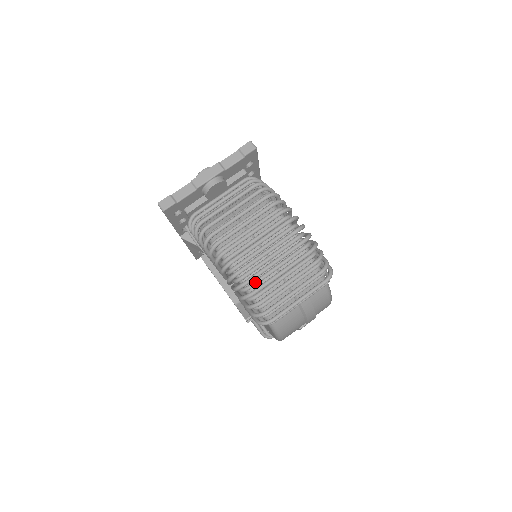
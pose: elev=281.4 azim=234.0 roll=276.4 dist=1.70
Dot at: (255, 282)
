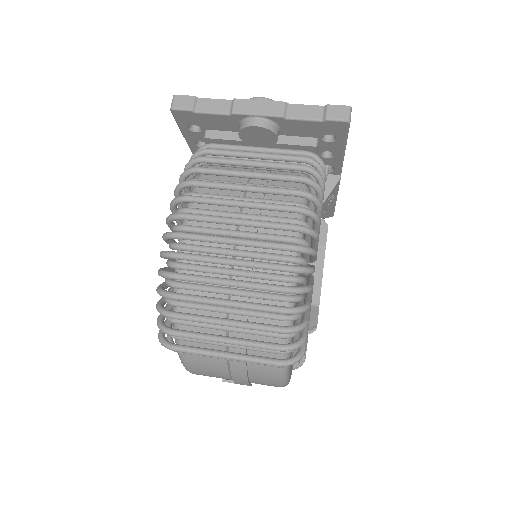
Dot at: (186, 285)
